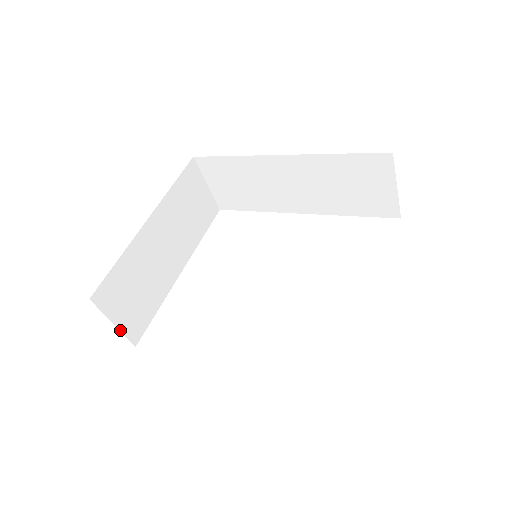
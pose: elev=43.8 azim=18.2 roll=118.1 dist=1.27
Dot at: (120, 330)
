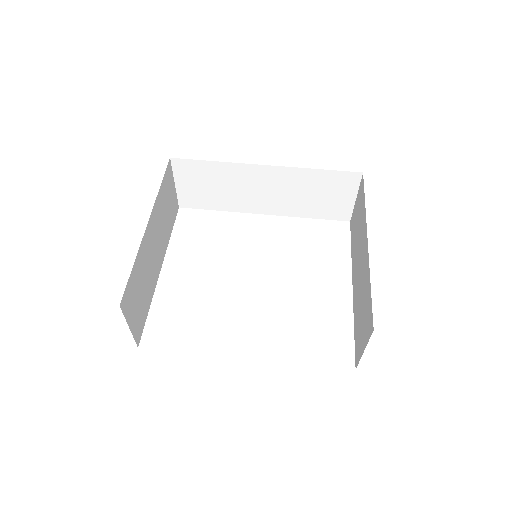
Dot at: (132, 333)
